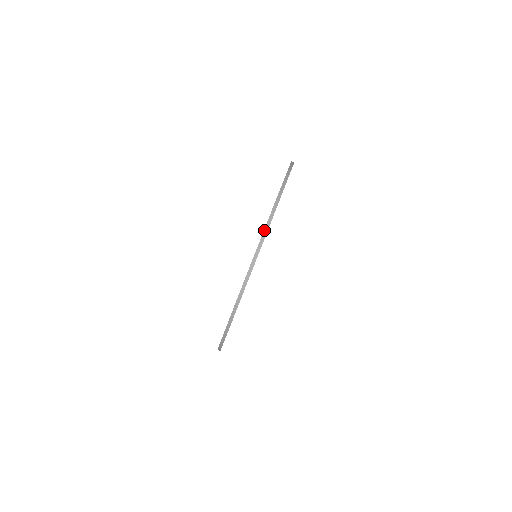
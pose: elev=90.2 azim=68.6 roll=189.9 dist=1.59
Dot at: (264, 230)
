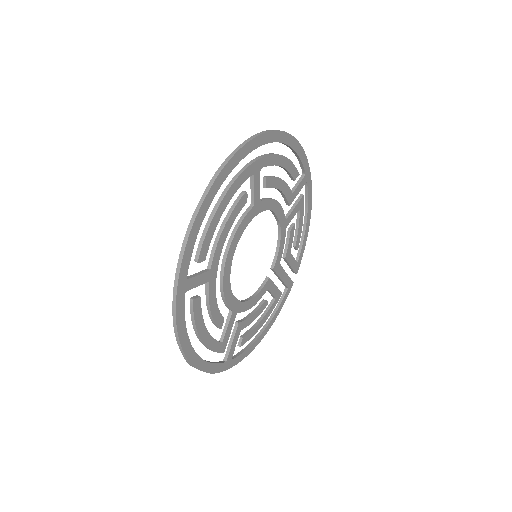
Dot at: (234, 151)
